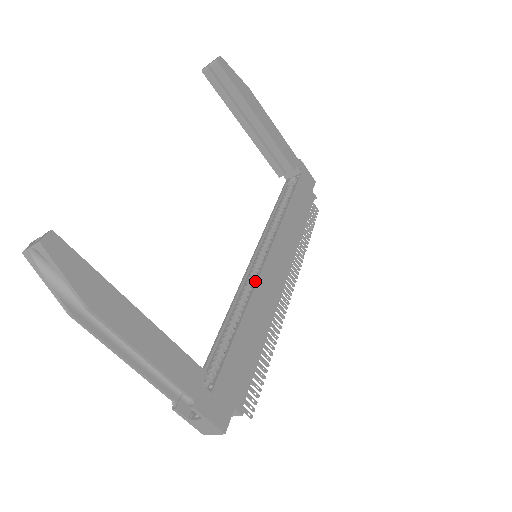
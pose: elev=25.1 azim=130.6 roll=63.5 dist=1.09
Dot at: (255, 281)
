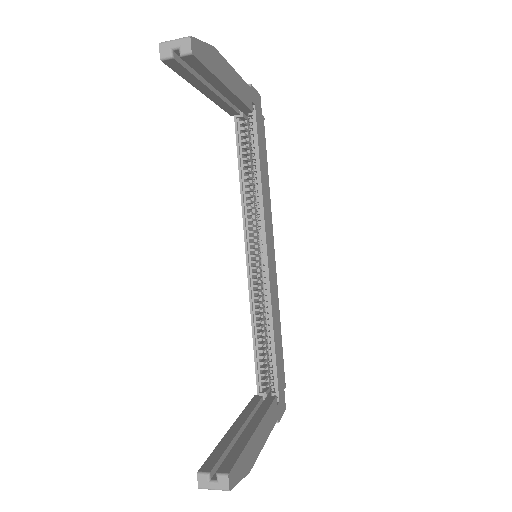
Dot at: (268, 288)
